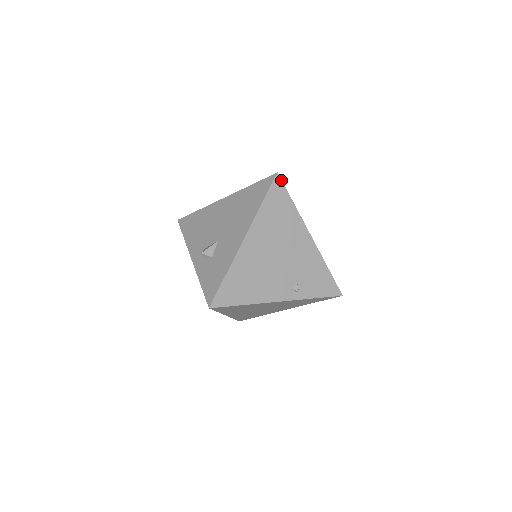
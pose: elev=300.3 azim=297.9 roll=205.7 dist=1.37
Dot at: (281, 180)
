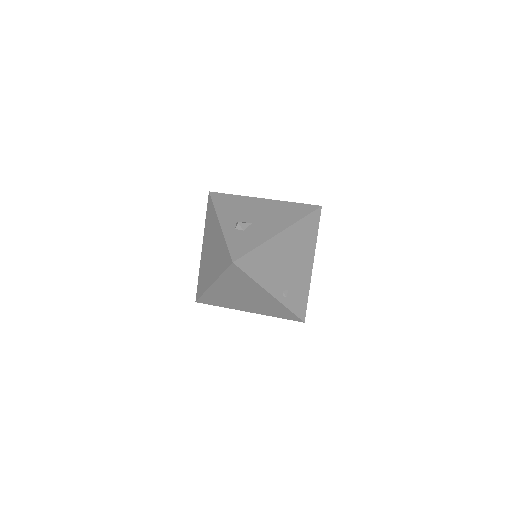
Dot at: occluded
